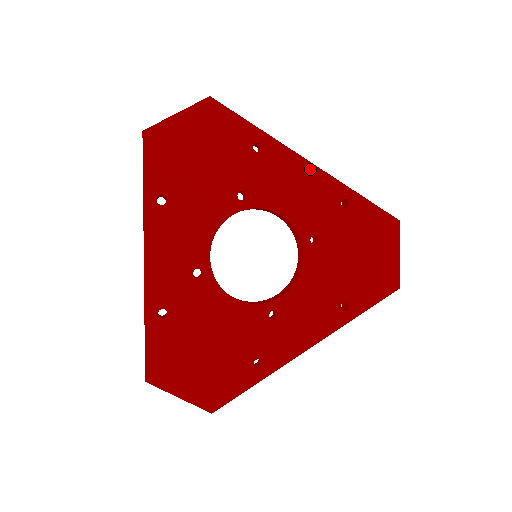
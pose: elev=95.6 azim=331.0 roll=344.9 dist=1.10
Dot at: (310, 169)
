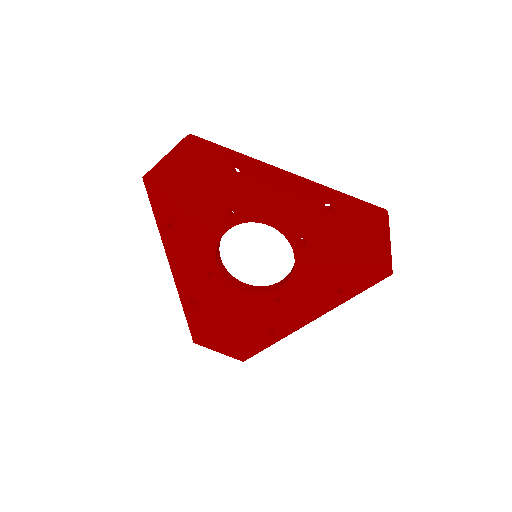
Dot at: (288, 183)
